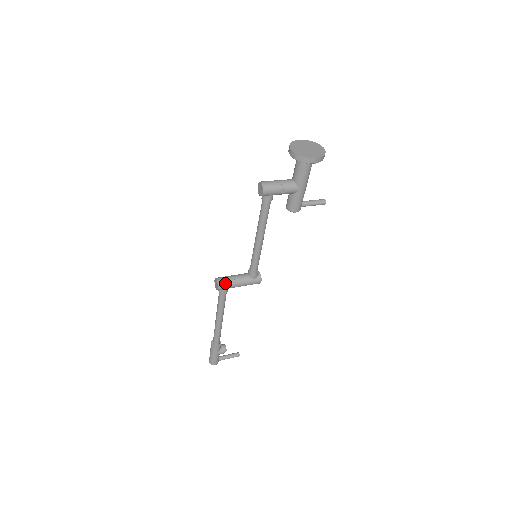
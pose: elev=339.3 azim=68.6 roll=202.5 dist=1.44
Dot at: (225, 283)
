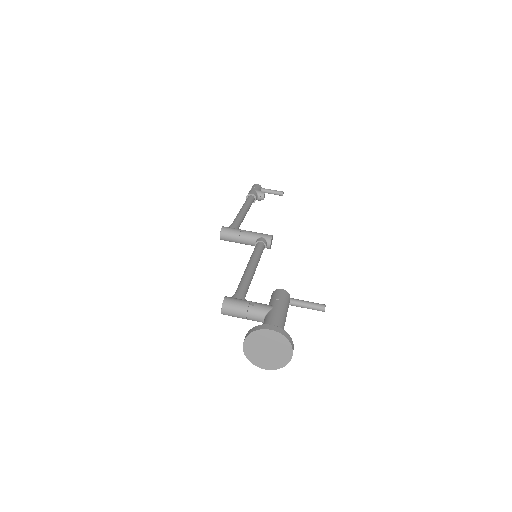
Dot at: occluded
